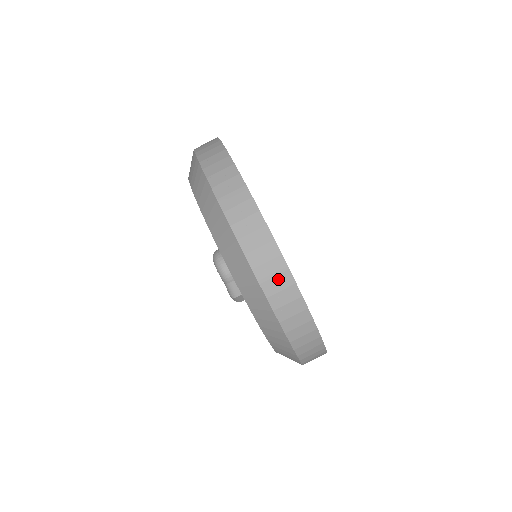
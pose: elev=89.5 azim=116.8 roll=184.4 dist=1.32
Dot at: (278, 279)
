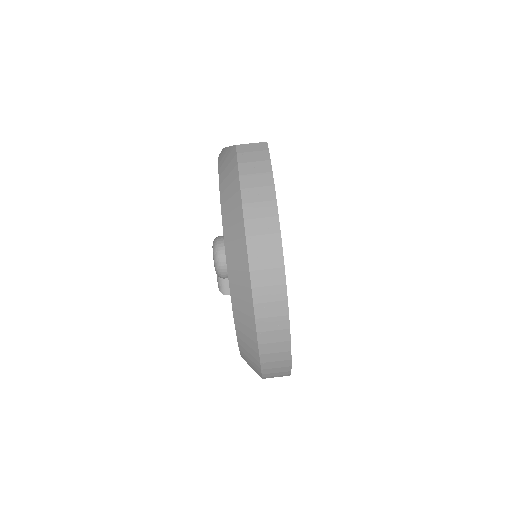
Dot at: (278, 363)
